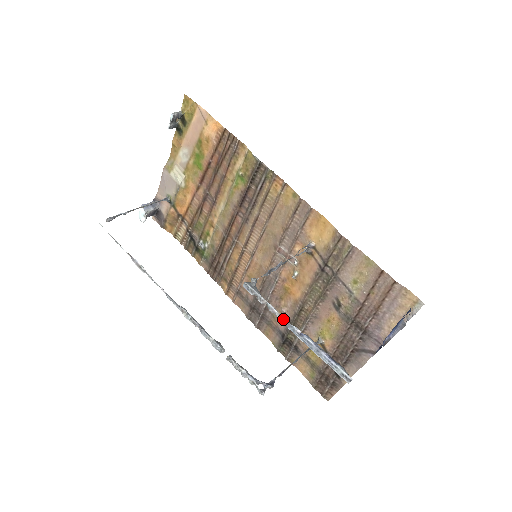
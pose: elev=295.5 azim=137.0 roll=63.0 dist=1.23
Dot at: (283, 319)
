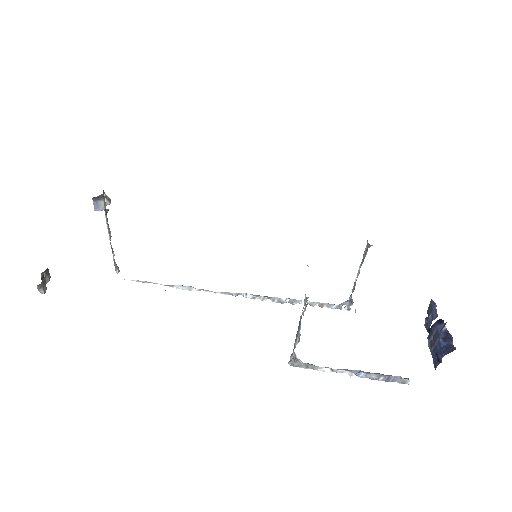
Dot at: (336, 372)
